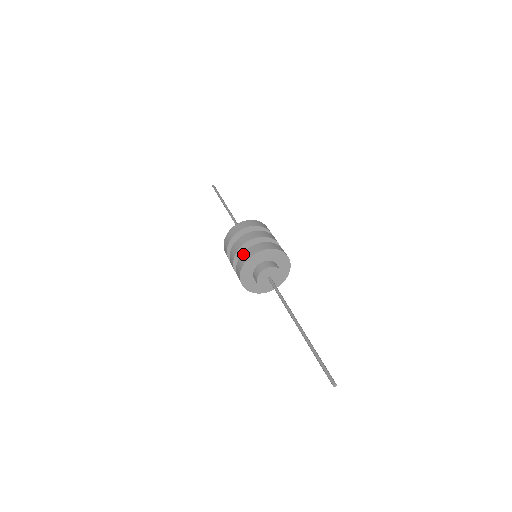
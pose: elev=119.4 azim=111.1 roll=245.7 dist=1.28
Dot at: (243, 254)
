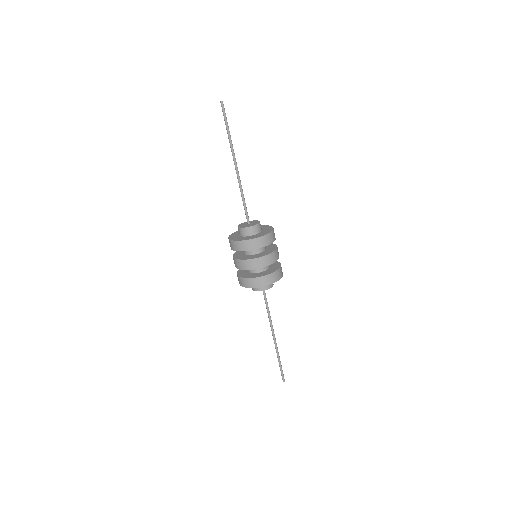
Dot at: (245, 280)
